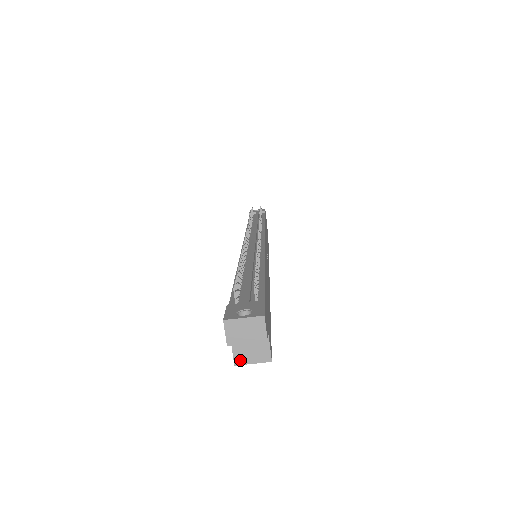
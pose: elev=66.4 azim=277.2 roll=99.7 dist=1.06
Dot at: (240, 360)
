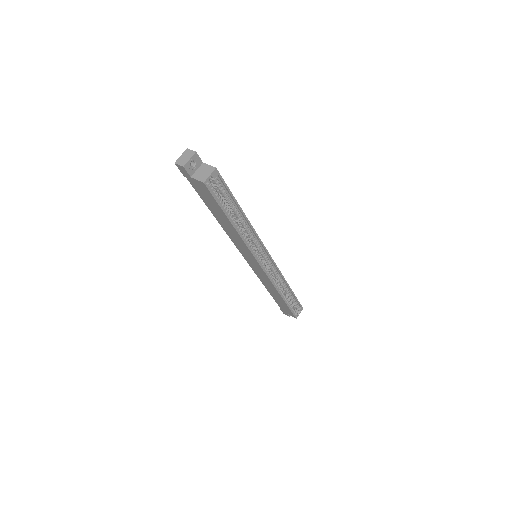
Dot at: (204, 179)
